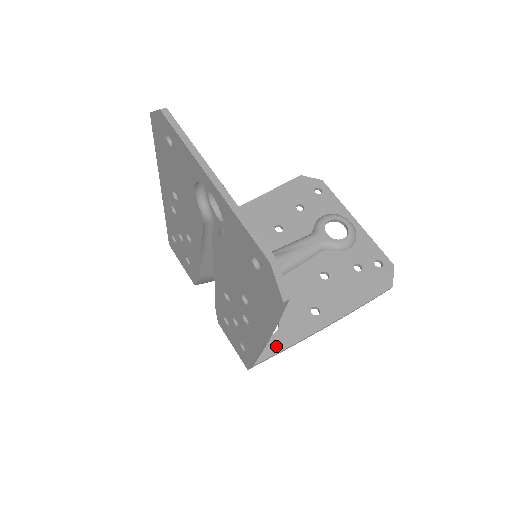
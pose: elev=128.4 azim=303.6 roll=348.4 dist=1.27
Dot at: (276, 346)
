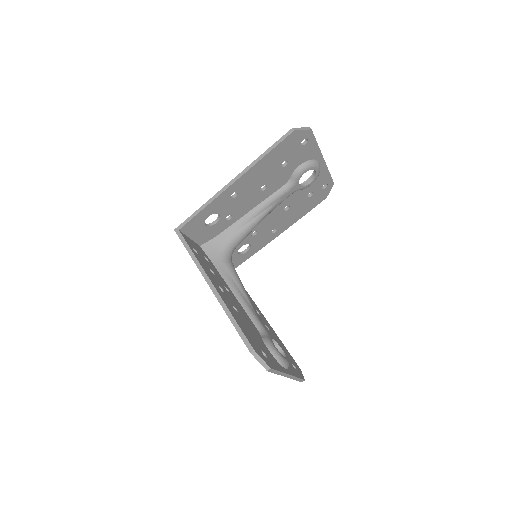
Dot at: (247, 257)
